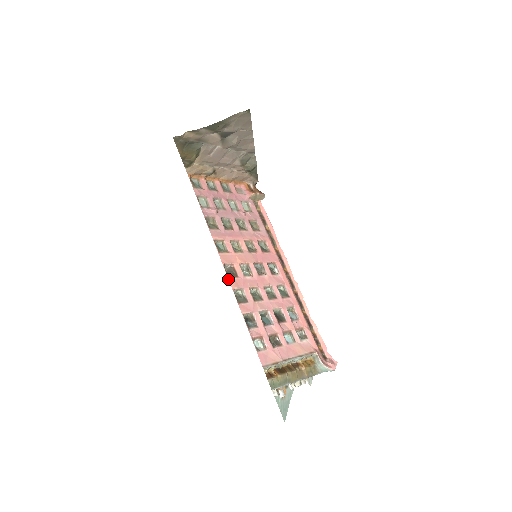
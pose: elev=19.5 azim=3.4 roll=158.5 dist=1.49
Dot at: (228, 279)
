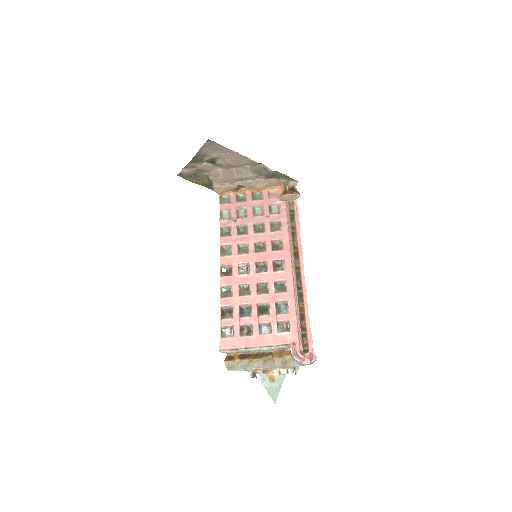
Dot at: (220, 278)
